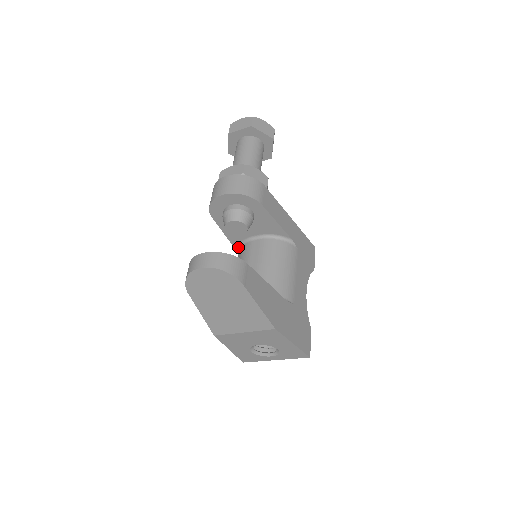
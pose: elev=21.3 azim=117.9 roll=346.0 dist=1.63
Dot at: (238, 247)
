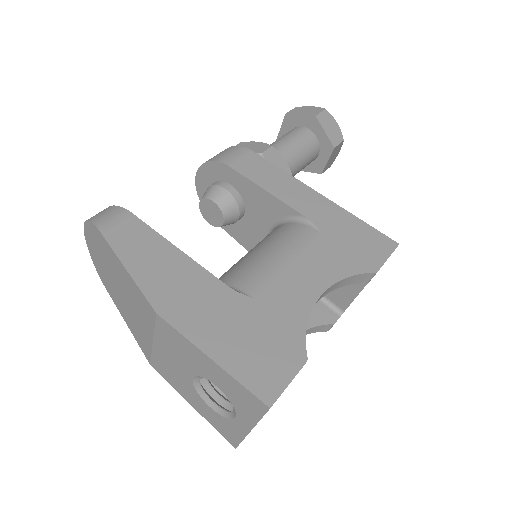
Dot at: occluded
